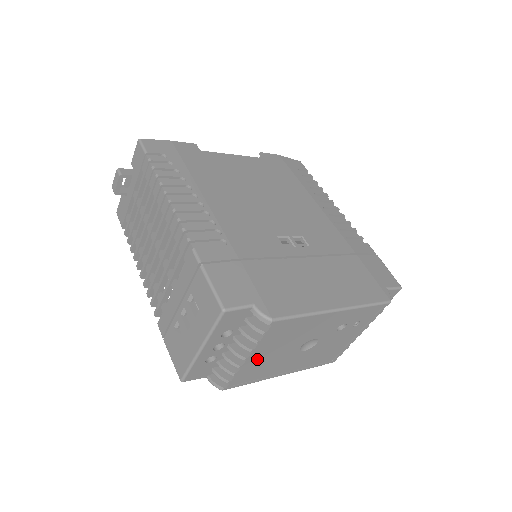
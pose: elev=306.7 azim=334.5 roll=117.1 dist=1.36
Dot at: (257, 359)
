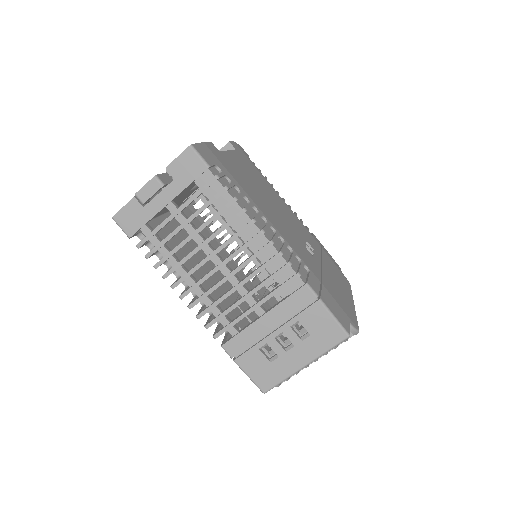
Dot at: occluded
